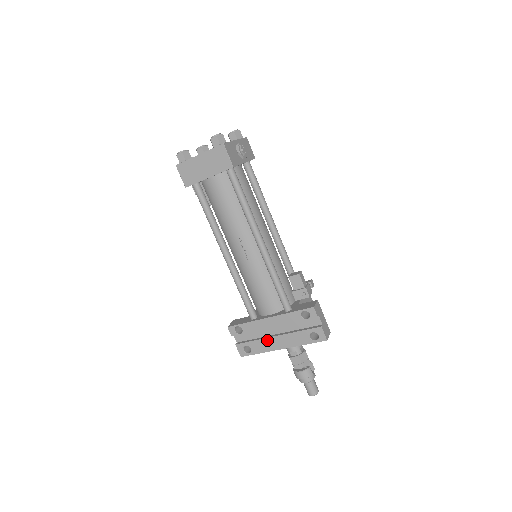
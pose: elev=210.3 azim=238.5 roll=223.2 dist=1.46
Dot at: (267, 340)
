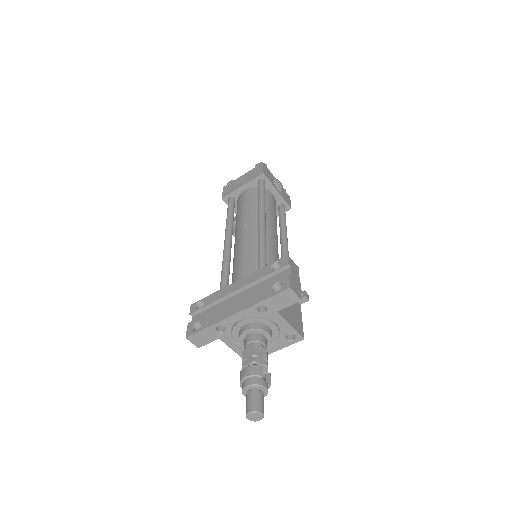
Dot at: (224, 307)
